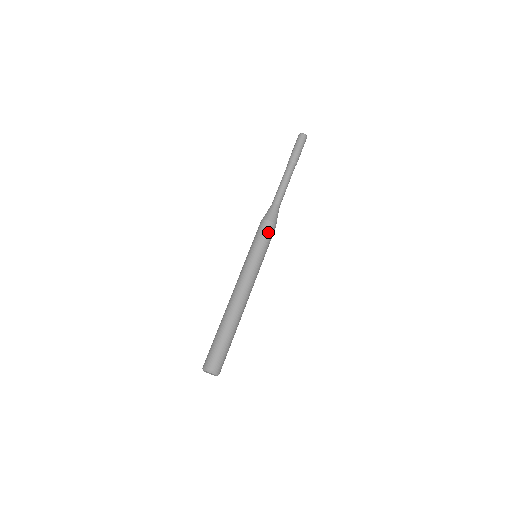
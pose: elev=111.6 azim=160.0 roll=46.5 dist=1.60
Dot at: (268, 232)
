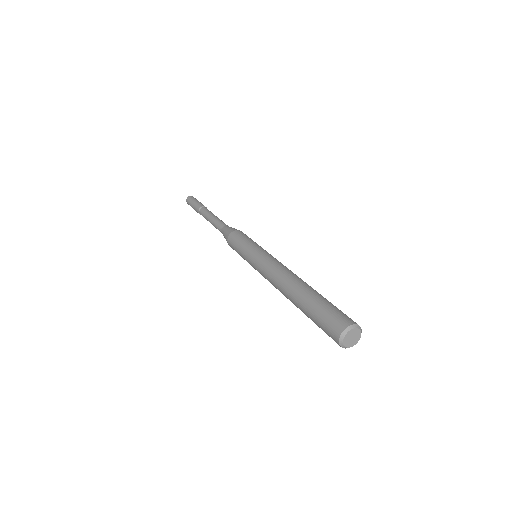
Dot at: occluded
